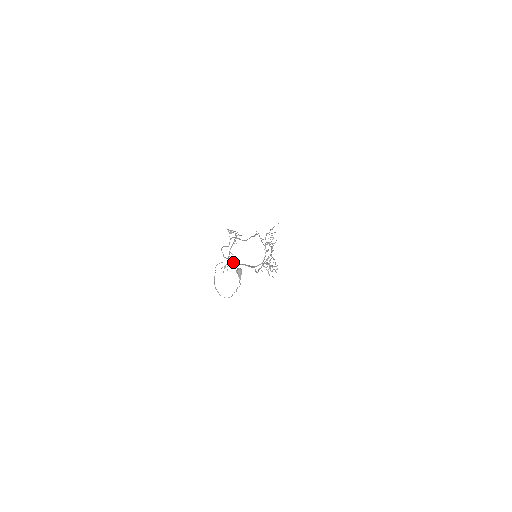
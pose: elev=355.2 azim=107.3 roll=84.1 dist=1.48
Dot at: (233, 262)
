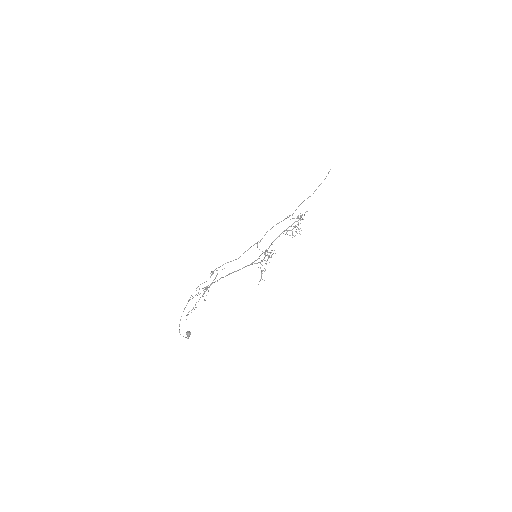
Dot at: occluded
